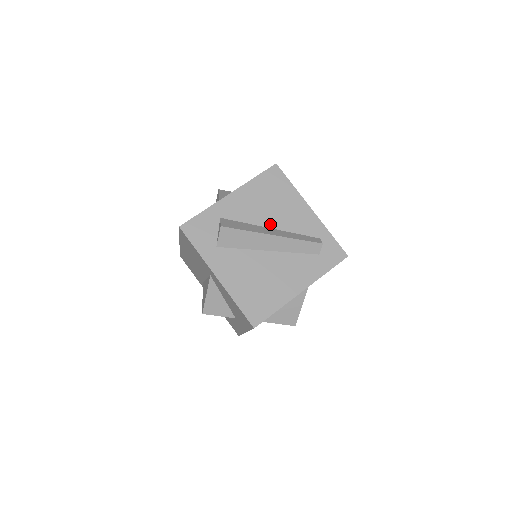
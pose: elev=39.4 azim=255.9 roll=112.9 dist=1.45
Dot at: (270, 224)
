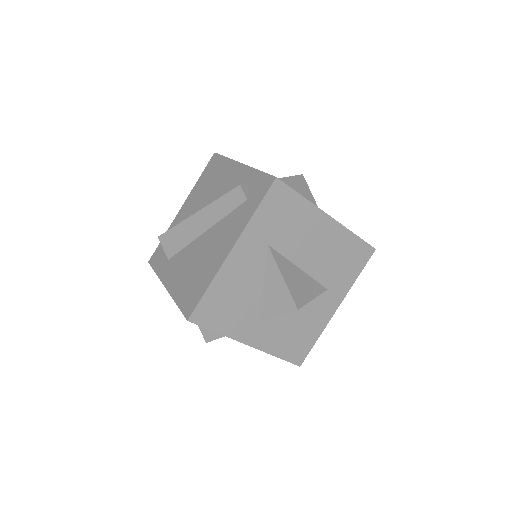
Dot at: occluded
